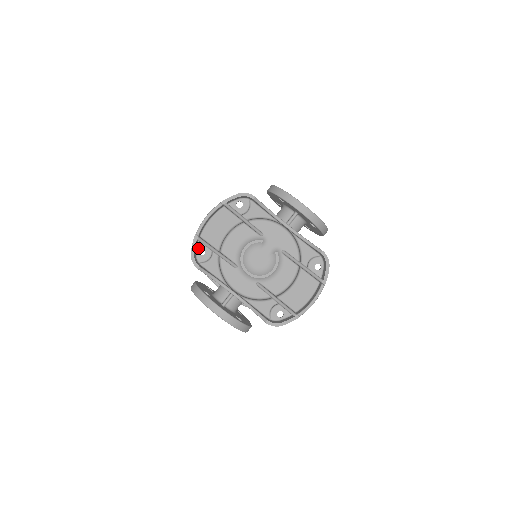
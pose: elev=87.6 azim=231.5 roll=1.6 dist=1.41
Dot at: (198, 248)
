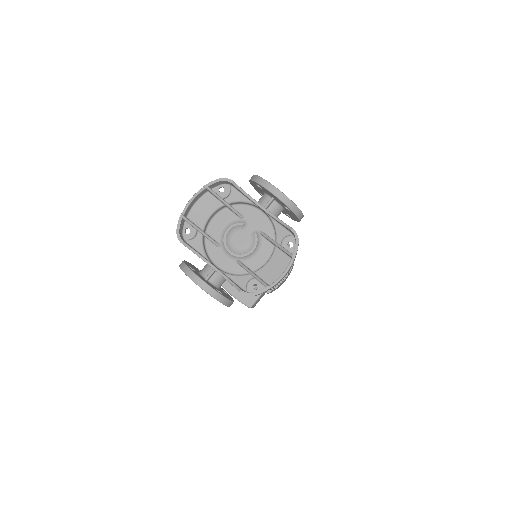
Dot at: (185, 227)
